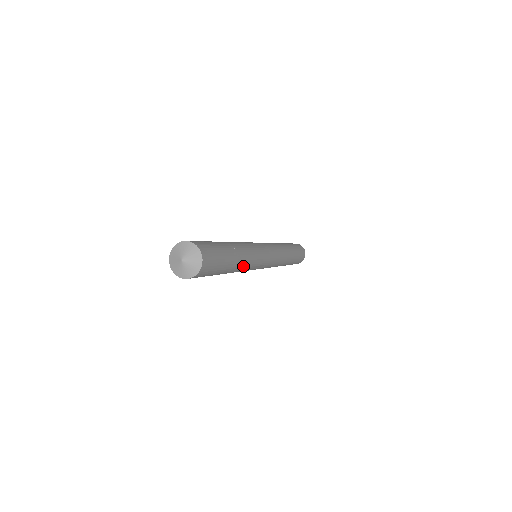
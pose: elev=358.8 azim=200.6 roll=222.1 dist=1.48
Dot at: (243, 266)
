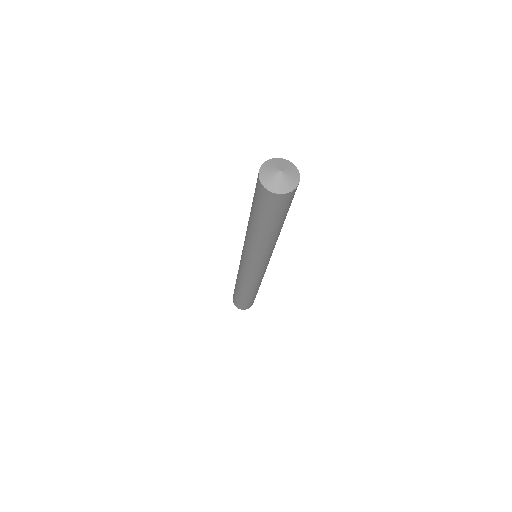
Dot at: (277, 237)
